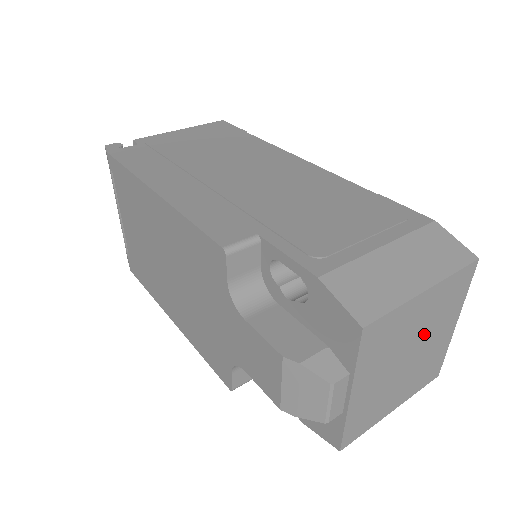
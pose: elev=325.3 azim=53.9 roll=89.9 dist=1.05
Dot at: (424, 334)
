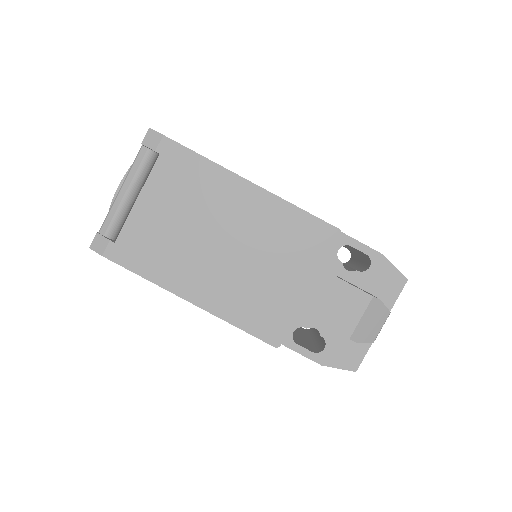
Dot at: occluded
